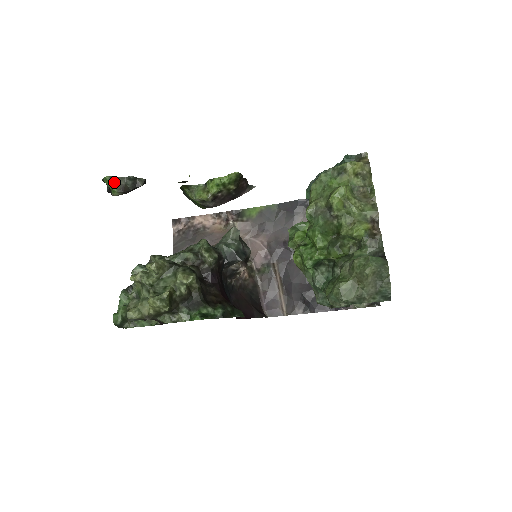
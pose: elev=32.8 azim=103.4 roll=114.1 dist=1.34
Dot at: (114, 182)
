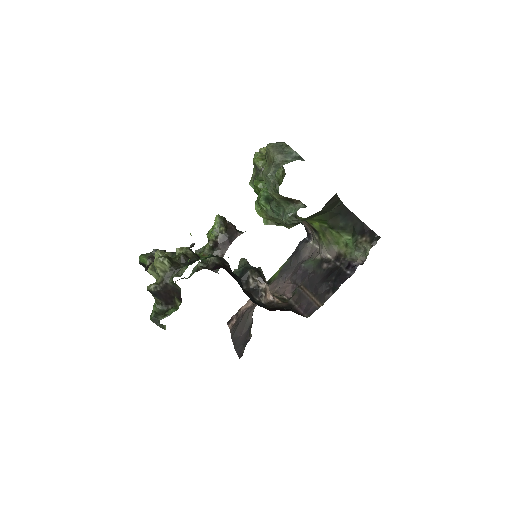
Dot at: (144, 256)
